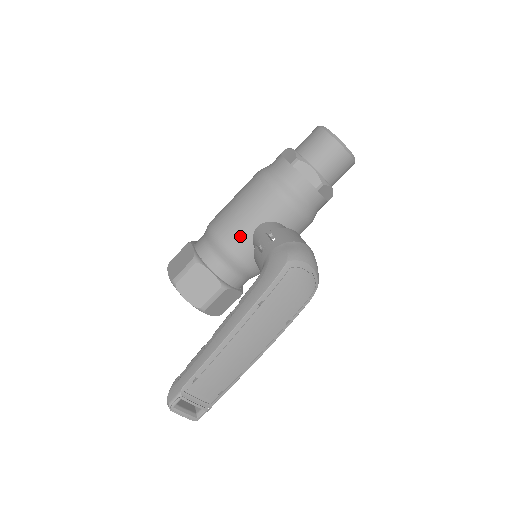
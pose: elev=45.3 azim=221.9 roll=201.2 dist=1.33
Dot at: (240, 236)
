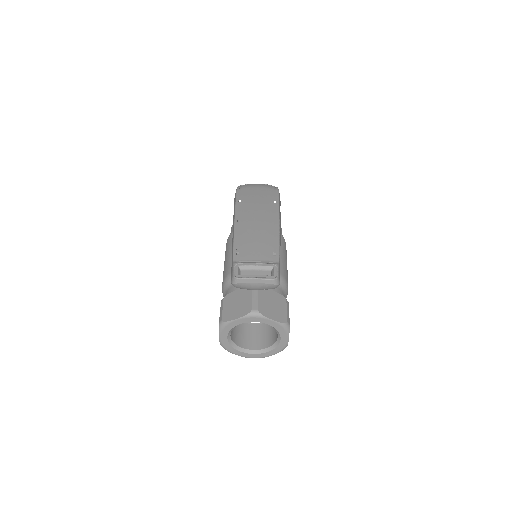
Dot at: occluded
